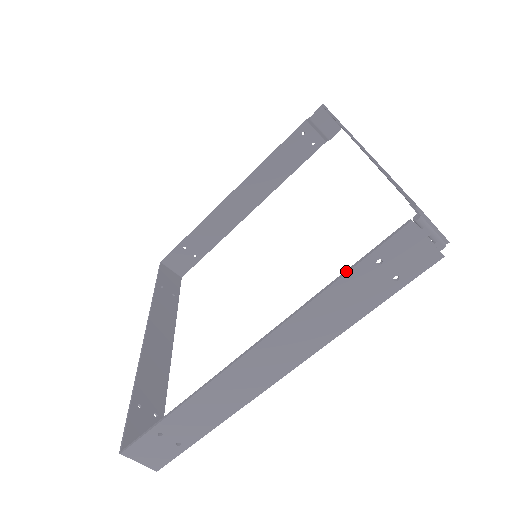
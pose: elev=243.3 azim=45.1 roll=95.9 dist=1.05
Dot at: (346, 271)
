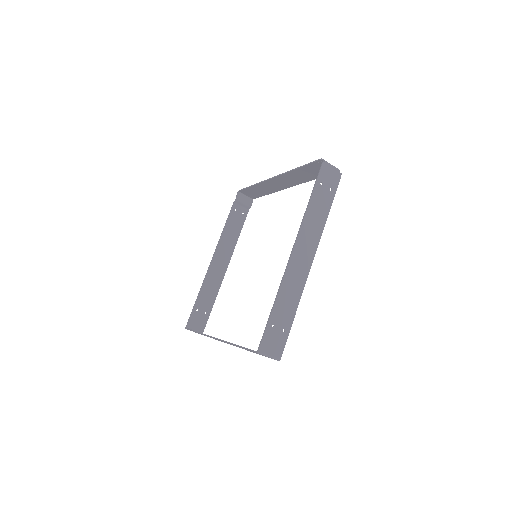
Dot at: (312, 193)
